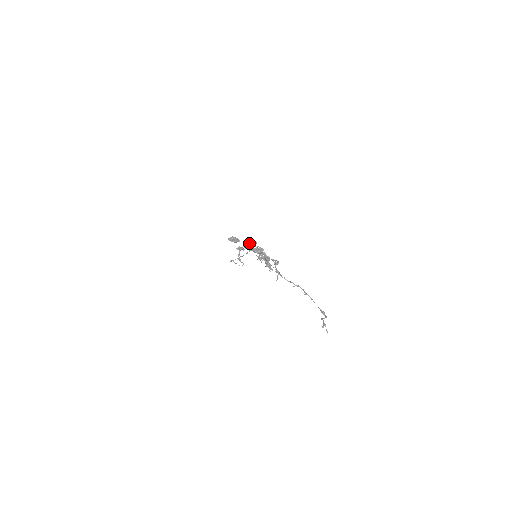
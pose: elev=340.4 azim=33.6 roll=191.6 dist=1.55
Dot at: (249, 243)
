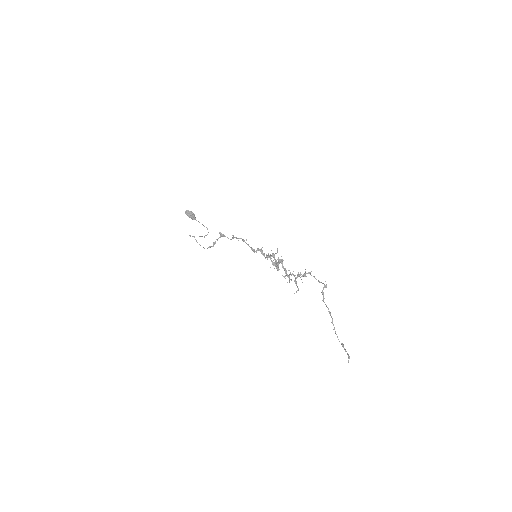
Dot at: occluded
